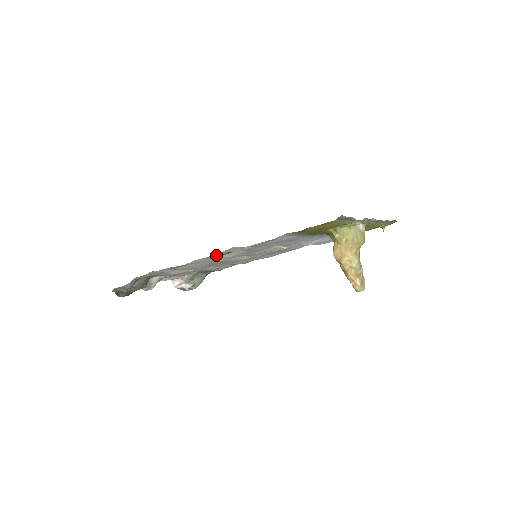
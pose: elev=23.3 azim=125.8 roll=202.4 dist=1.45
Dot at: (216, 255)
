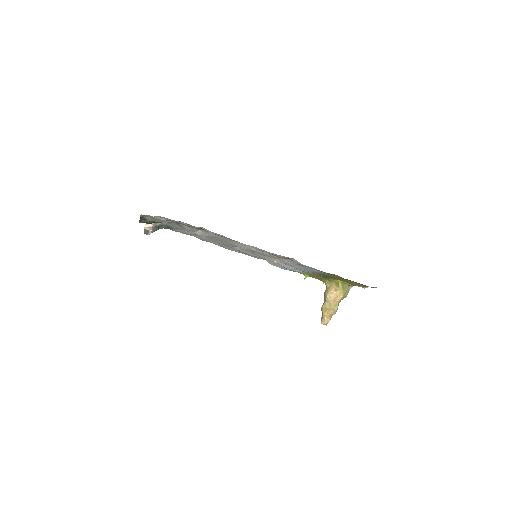
Dot at: (271, 253)
